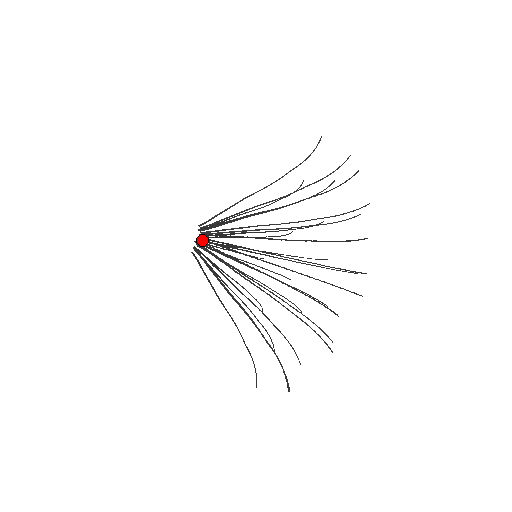
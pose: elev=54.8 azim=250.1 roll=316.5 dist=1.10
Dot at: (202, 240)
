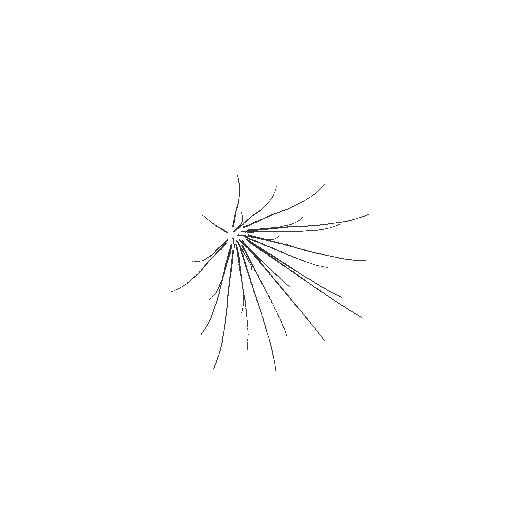
Dot at: (242, 246)
